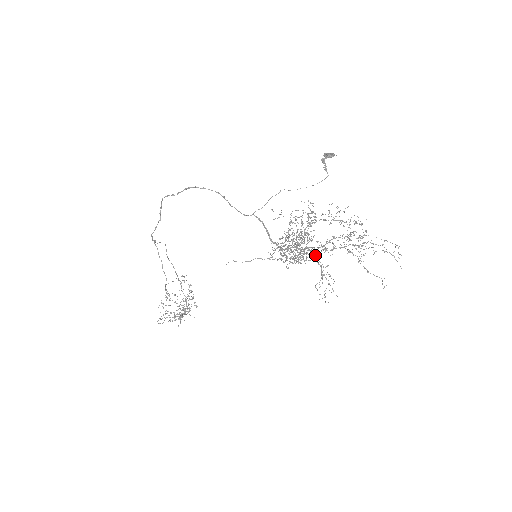
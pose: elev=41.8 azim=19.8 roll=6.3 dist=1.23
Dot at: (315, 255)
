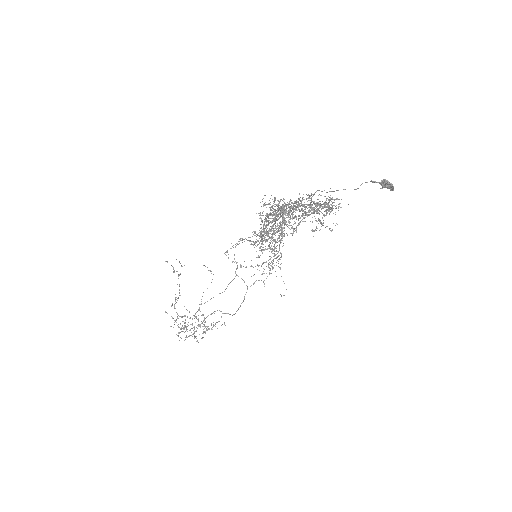
Dot at: occluded
